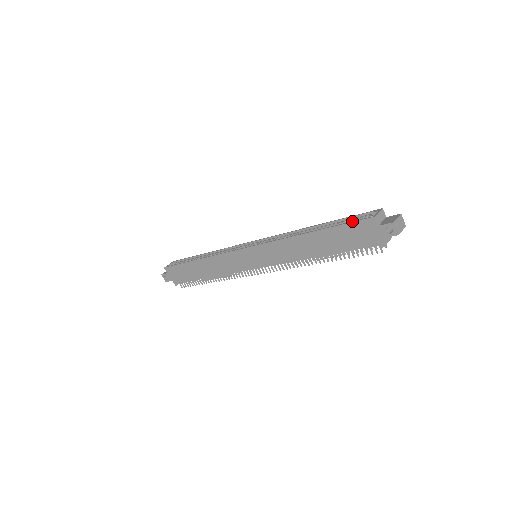
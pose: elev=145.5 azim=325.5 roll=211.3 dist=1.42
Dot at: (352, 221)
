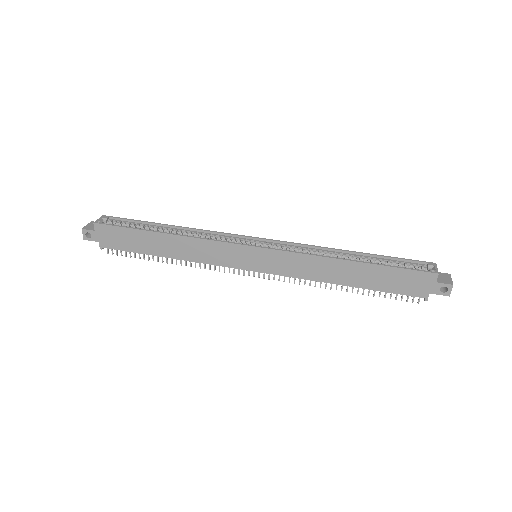
Dot at: (411, 268)
